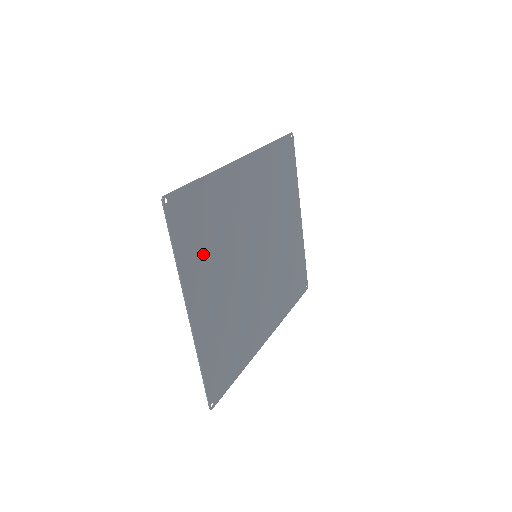
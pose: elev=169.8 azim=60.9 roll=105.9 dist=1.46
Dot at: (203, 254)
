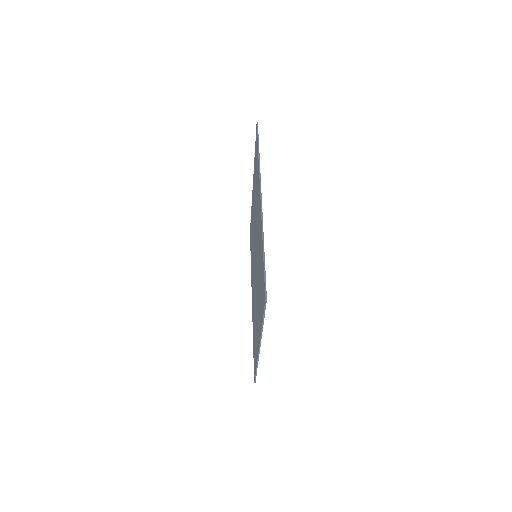
Dot at: occluded
